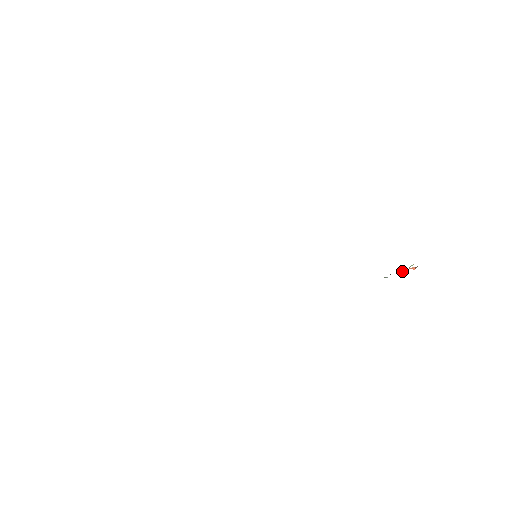
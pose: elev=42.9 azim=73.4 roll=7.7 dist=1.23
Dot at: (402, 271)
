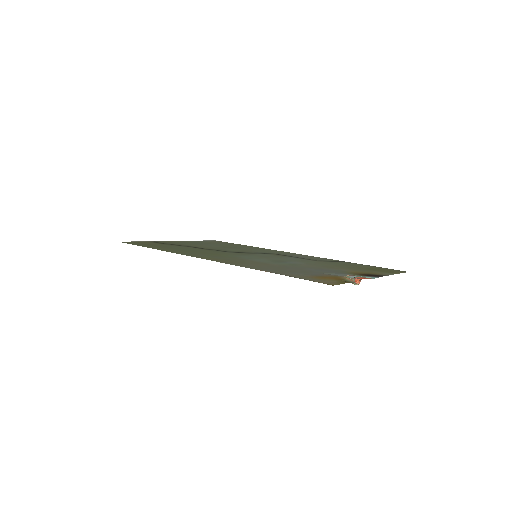
Dot at: (355, 281)
